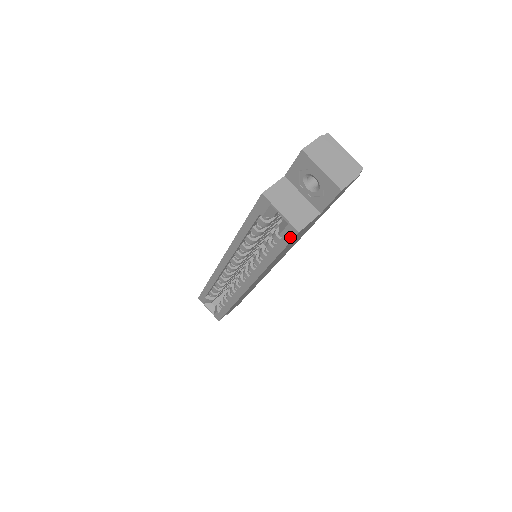
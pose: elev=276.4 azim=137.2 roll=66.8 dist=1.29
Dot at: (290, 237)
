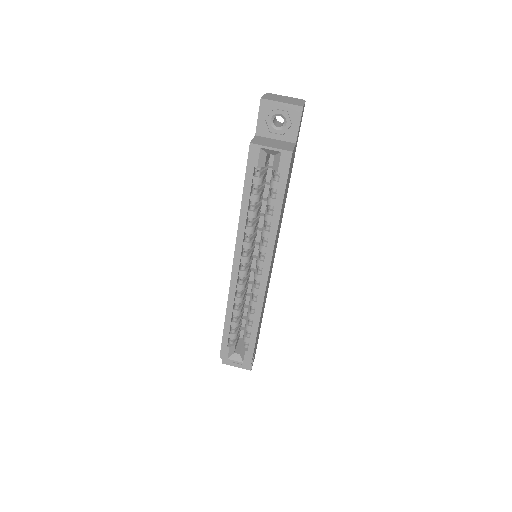
Dot at: (287, 165)
